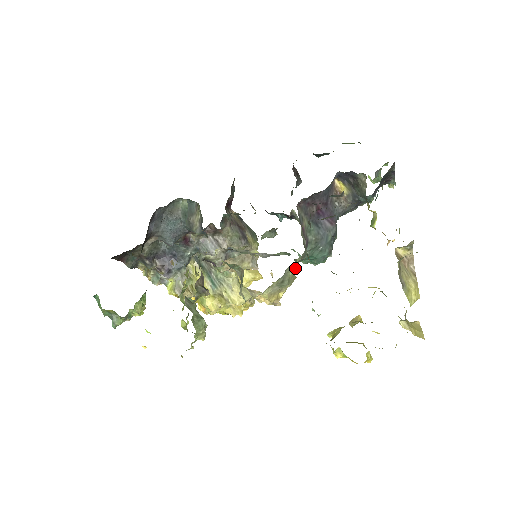
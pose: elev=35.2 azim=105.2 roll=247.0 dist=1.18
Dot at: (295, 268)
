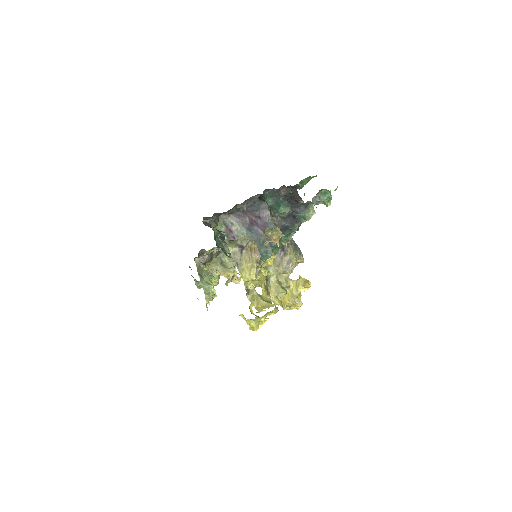
Dot at: occluded
